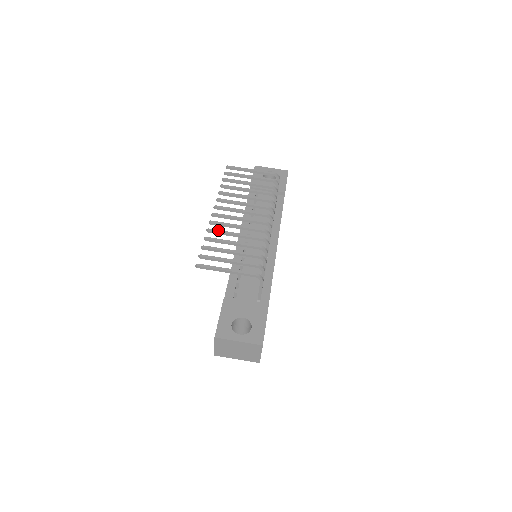
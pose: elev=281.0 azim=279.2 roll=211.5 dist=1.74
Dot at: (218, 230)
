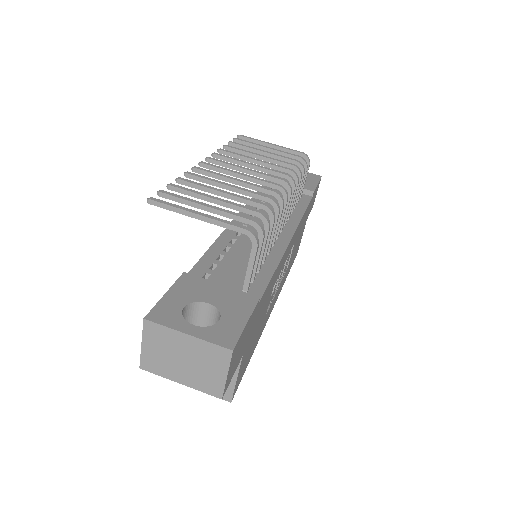
Dot at: (202, 176)
